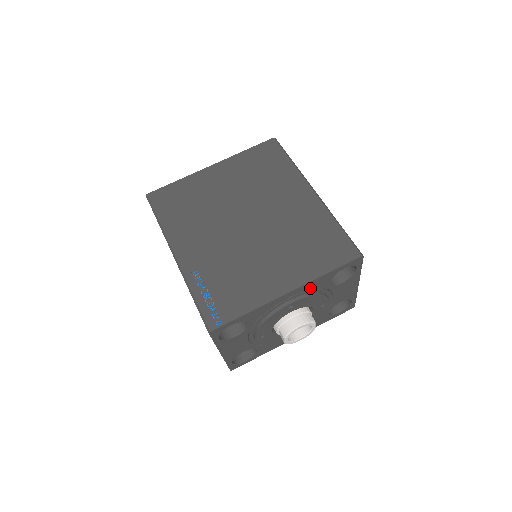
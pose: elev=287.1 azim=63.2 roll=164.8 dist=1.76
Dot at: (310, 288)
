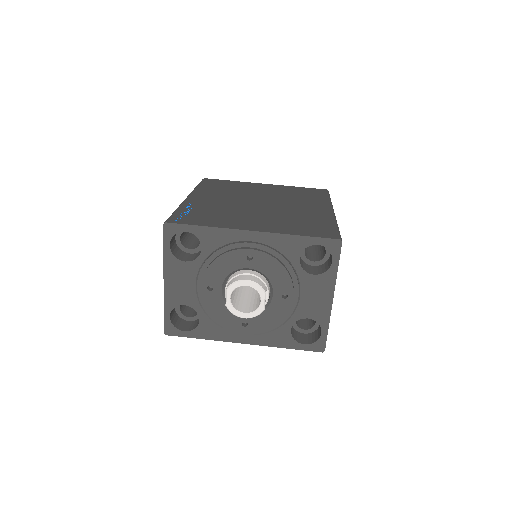
Dot at: (276, 247)
